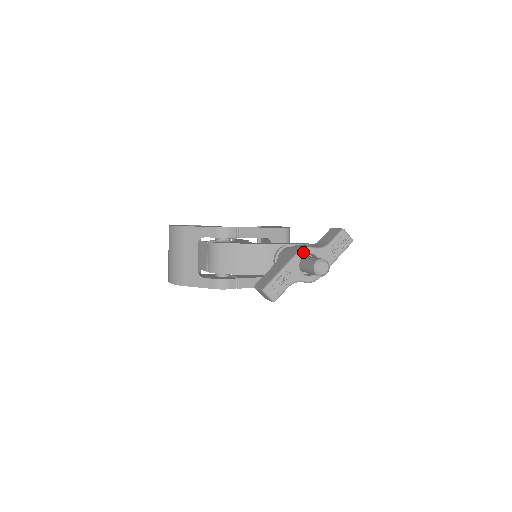
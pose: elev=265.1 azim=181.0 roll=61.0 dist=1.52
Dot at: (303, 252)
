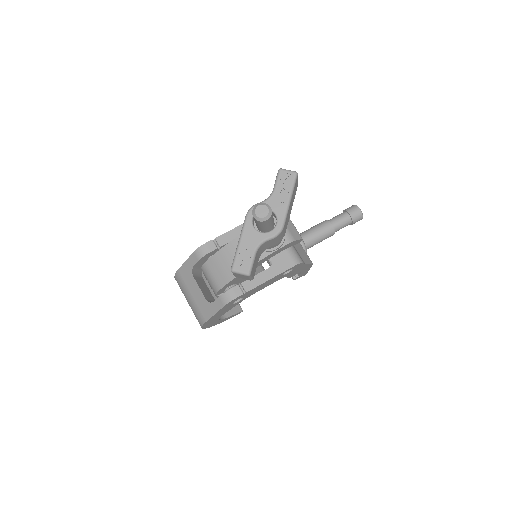
Dot at: (250, 213)
